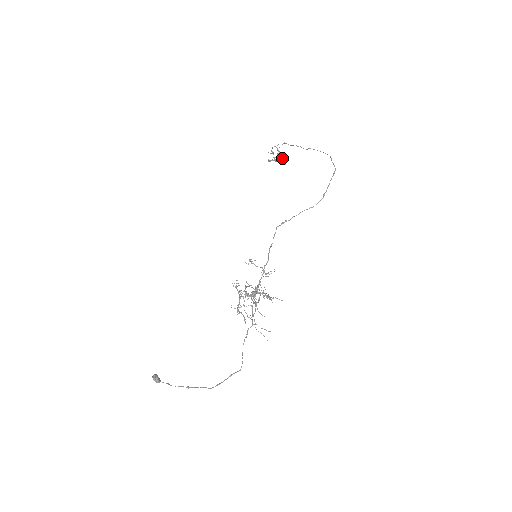
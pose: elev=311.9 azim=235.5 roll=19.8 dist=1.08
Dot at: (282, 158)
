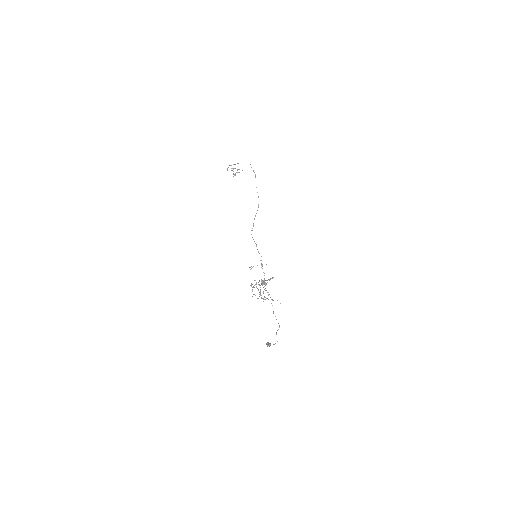
Dot at: (238, 169)
